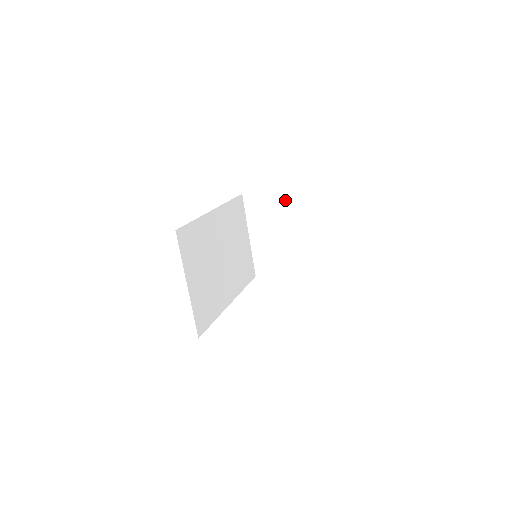
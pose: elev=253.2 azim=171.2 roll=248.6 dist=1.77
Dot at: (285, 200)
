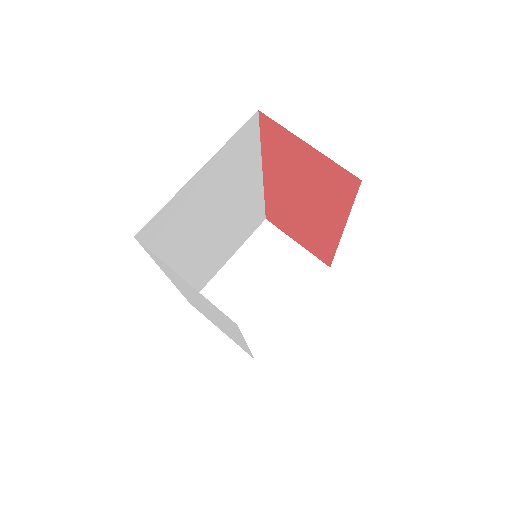
Dot at: (301, 262)
